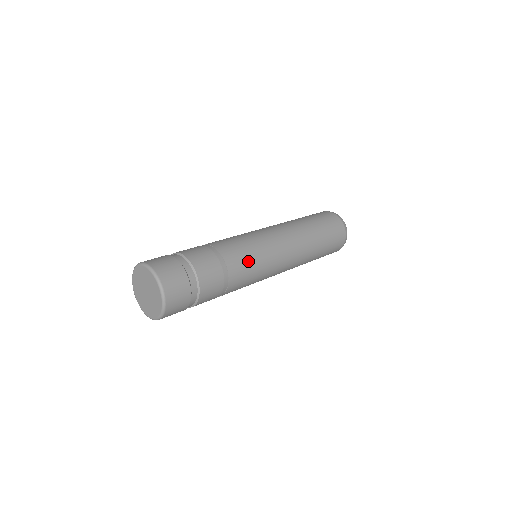
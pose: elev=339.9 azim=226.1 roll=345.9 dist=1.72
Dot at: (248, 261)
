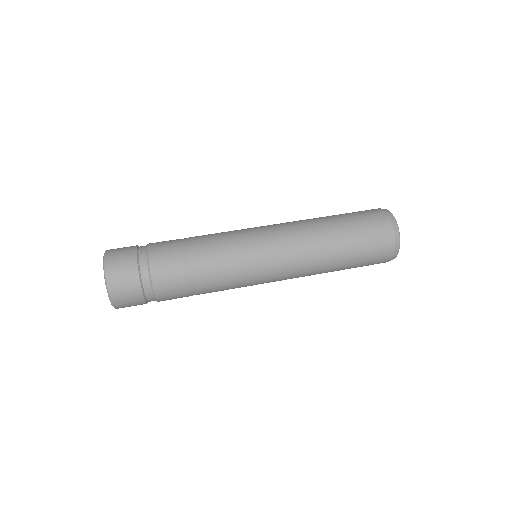
Dot at: (222, 261)
